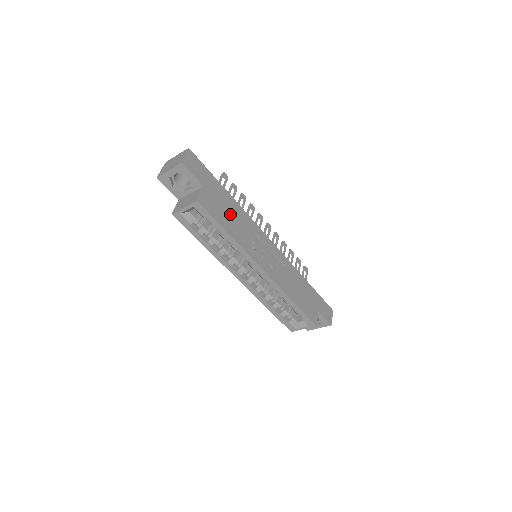
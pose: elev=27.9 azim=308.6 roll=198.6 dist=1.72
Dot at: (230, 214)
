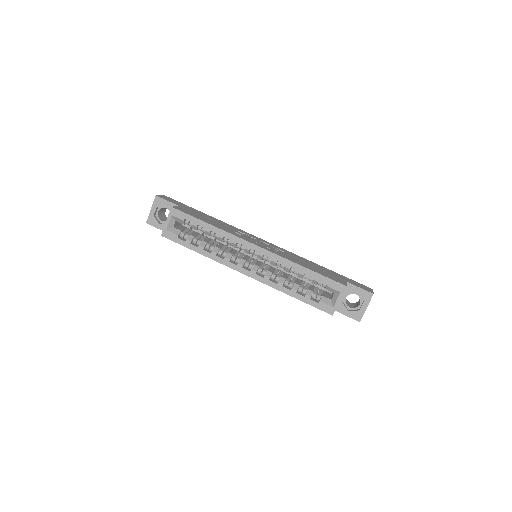
Dot at: (210, 220)
